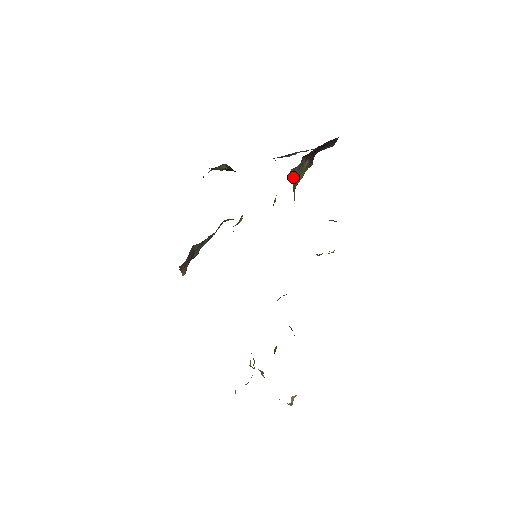
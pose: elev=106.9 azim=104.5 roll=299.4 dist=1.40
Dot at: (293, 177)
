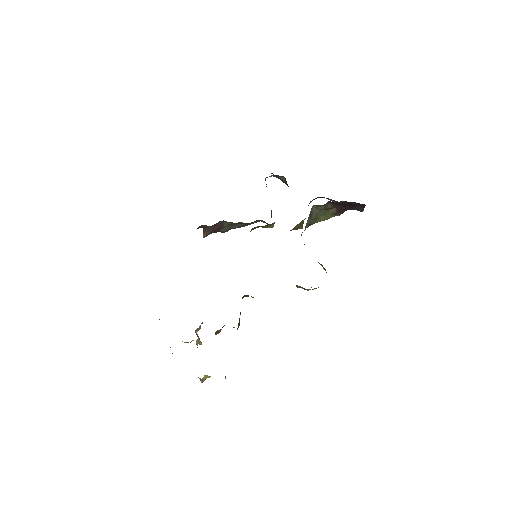
Dot at: (314, 212)
